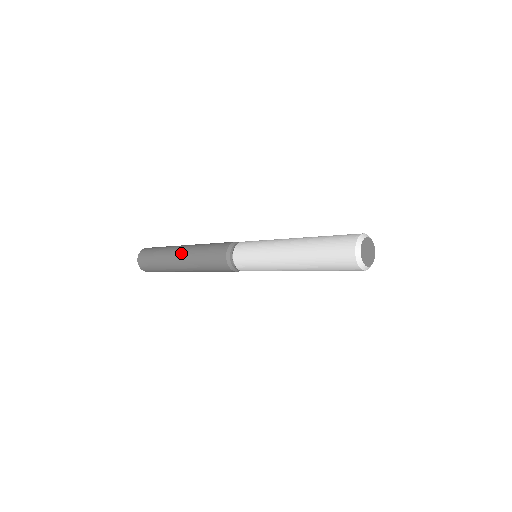
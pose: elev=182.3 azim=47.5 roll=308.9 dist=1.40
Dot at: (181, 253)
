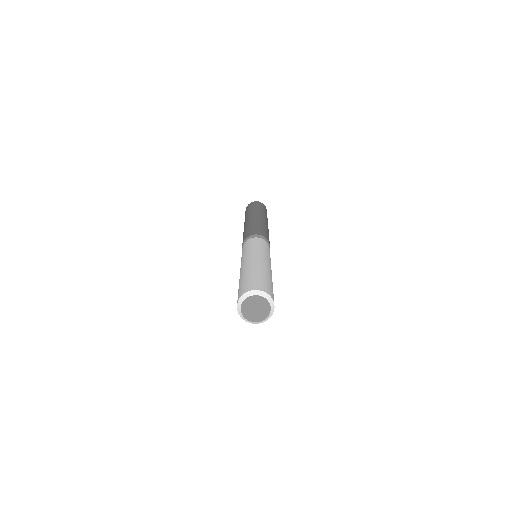
Dot at: (248, 219)
